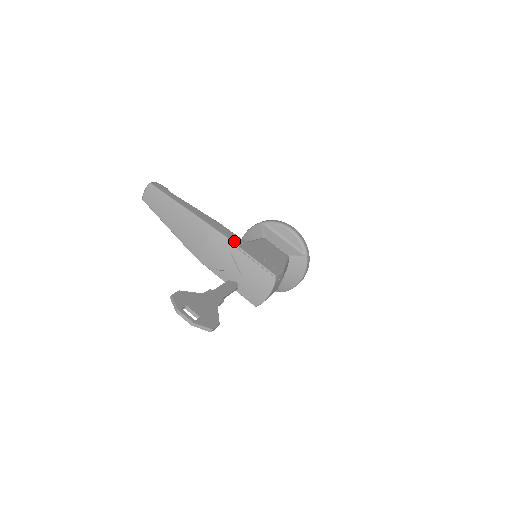
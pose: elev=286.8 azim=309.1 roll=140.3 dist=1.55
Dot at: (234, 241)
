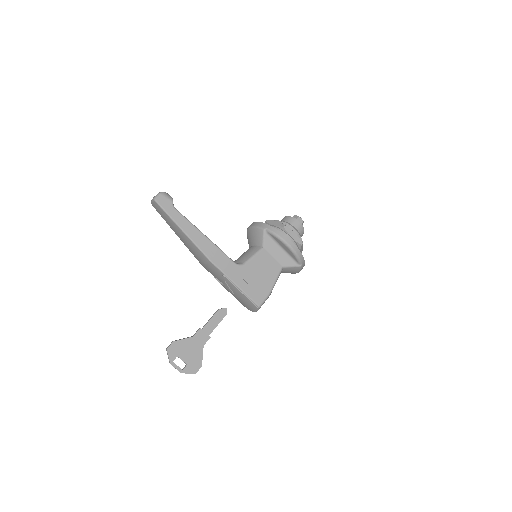
Dot at: (227, 273)
